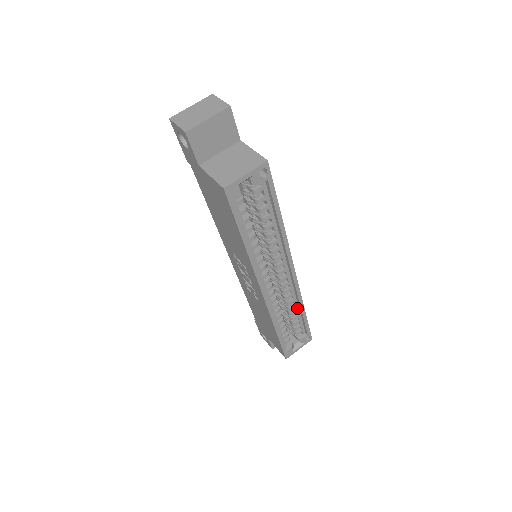
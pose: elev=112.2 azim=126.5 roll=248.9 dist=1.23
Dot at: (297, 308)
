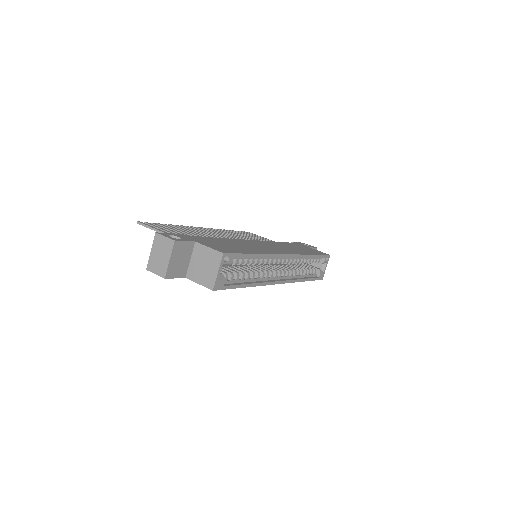
Dot at: (306, 258)
